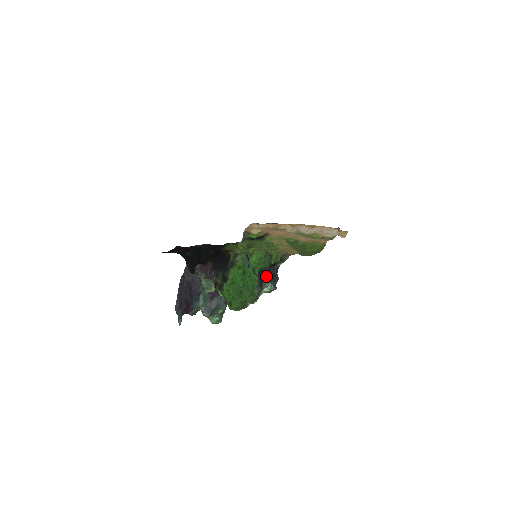
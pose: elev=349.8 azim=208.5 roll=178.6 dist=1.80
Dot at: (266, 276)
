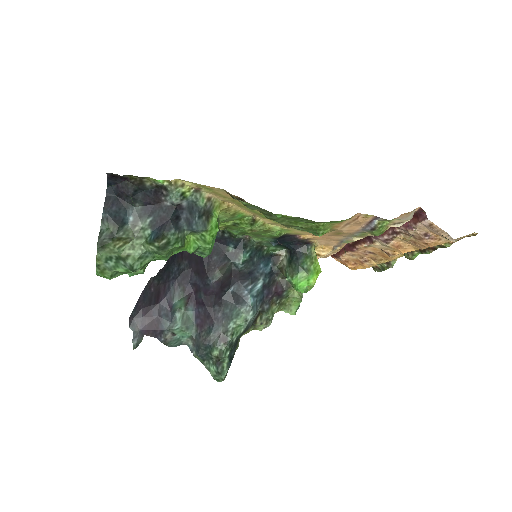
Dot at: (138, 213)
